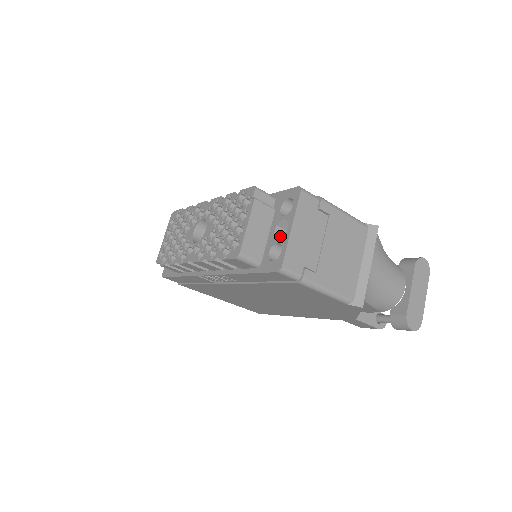
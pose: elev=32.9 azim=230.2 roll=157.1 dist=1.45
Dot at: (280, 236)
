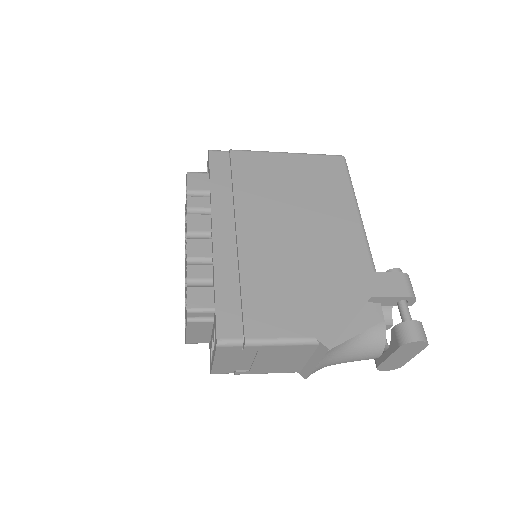
Dot at: occluded
